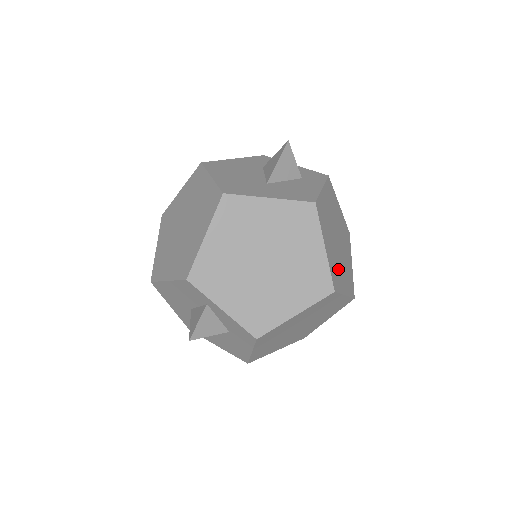
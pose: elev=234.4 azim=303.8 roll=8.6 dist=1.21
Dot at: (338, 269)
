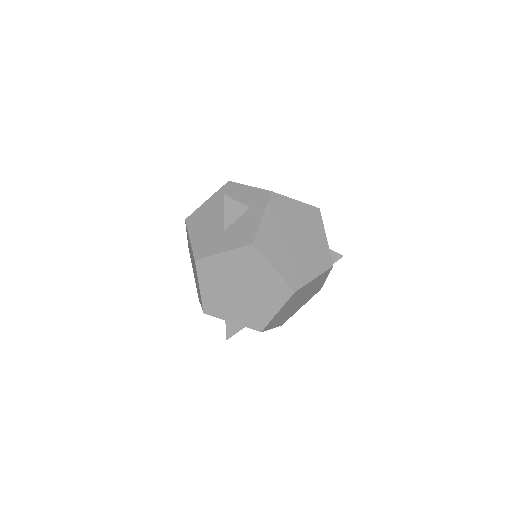
Dot at: (299, 266)
